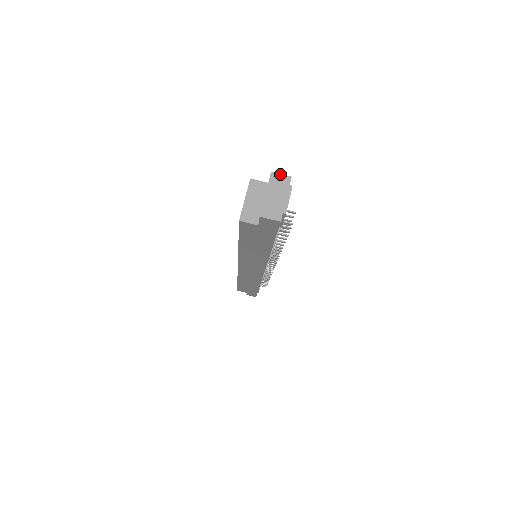
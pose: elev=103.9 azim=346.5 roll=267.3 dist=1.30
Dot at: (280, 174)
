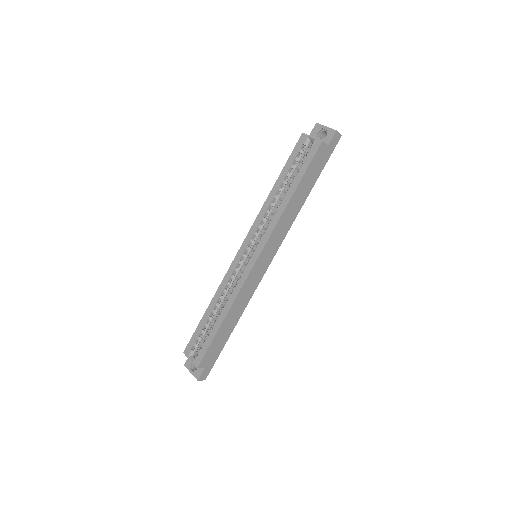
Dot at: occluded
